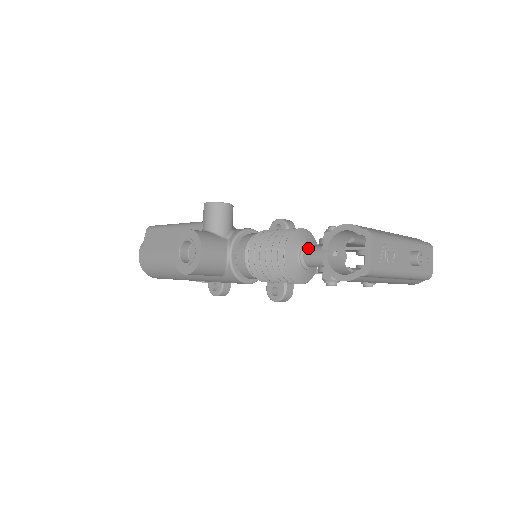
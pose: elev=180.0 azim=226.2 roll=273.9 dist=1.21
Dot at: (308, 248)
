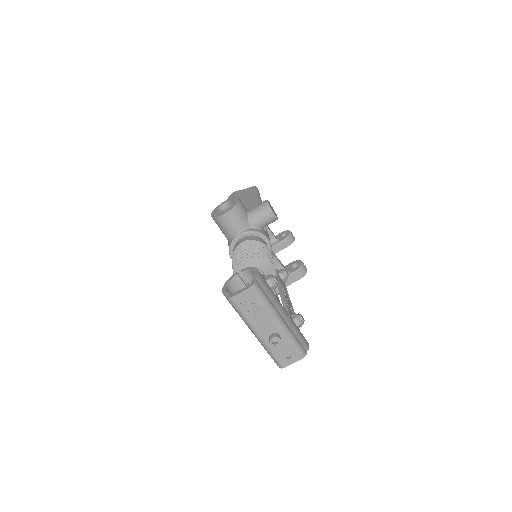
Dot at: occluded
